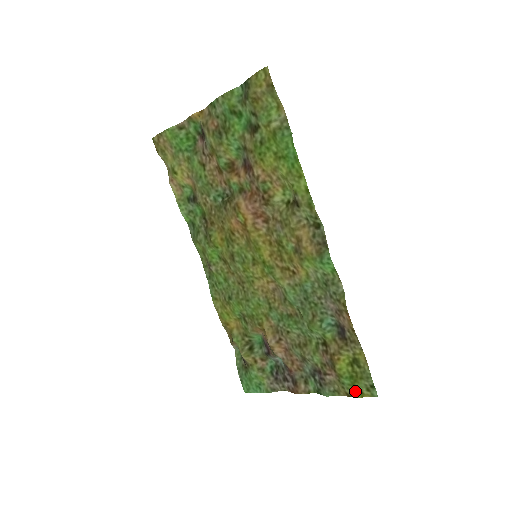
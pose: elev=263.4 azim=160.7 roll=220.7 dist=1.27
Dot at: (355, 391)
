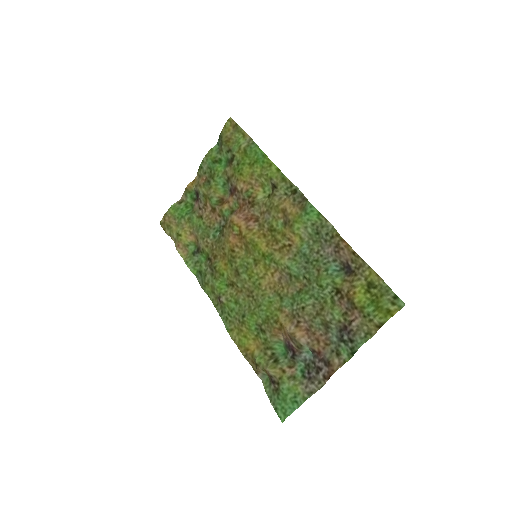
Dot at: (382, 313)
